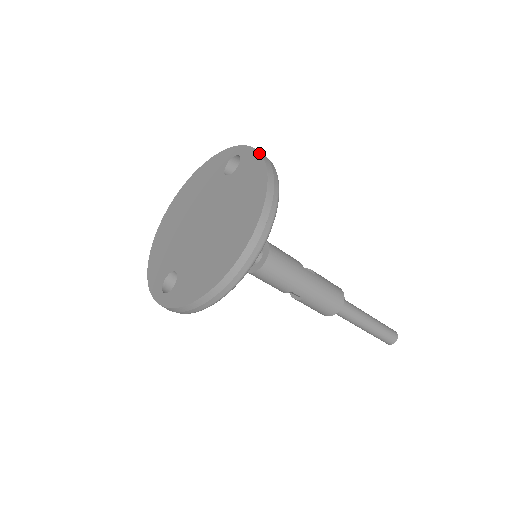
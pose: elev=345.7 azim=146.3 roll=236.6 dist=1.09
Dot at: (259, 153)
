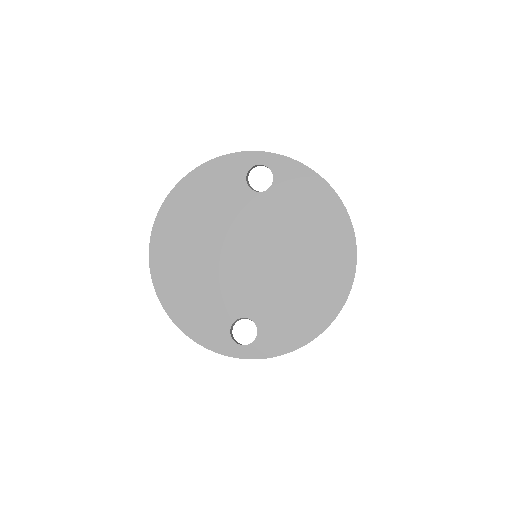
Dot at: (304, 165)
